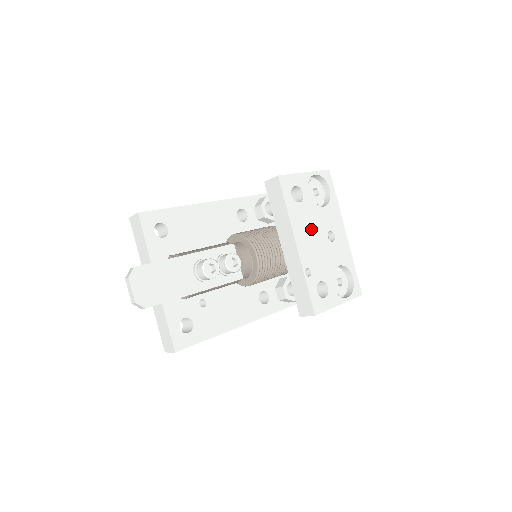
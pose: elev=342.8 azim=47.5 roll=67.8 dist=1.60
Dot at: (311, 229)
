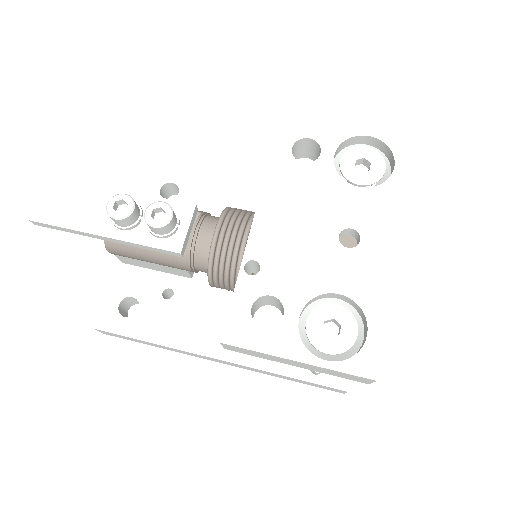
Dot at: (305, 208)
